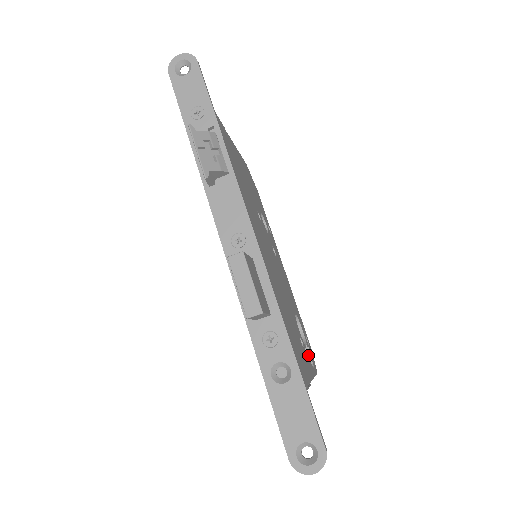
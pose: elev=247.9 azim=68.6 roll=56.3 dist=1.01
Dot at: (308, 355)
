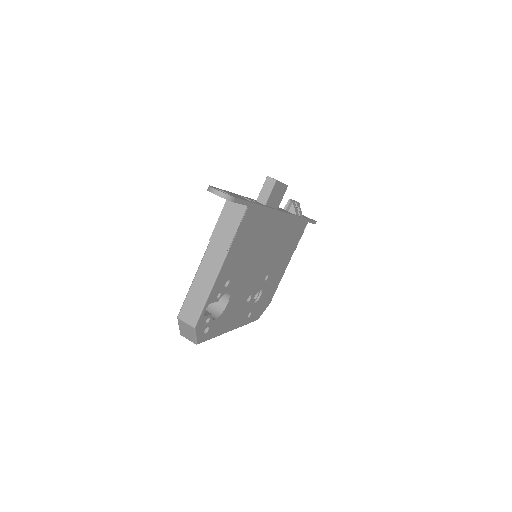
Dot at: (215, 300)
